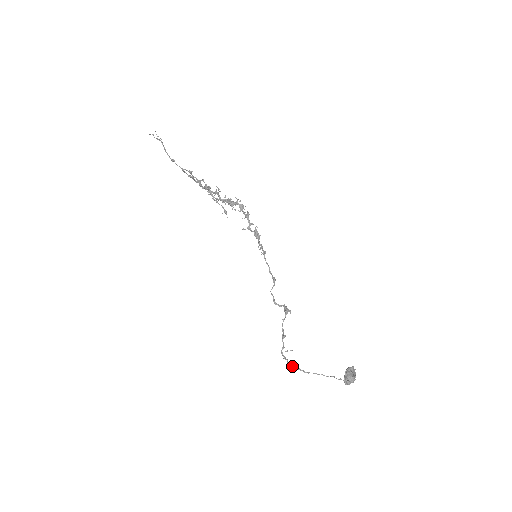
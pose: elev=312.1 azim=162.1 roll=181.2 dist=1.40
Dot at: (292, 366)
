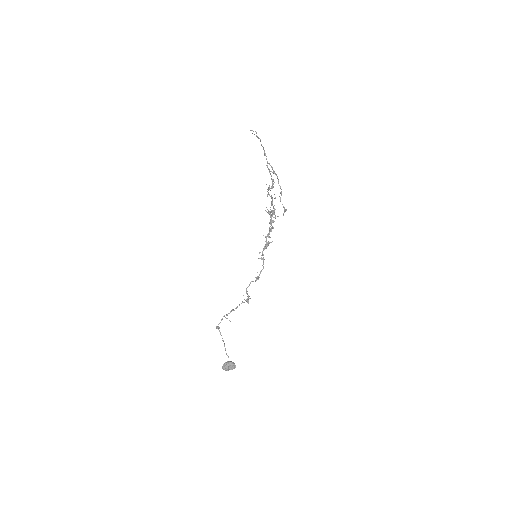
Dot at: (217, 328)
